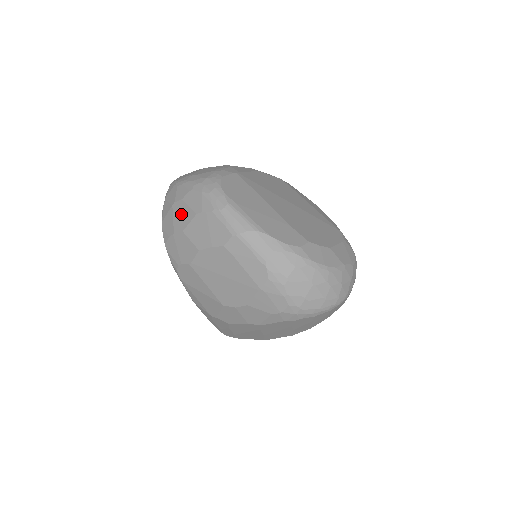
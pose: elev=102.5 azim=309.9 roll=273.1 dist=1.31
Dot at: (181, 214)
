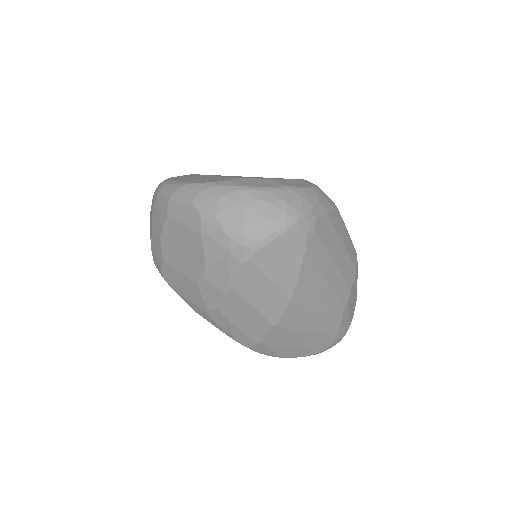
Dot at: occluded
